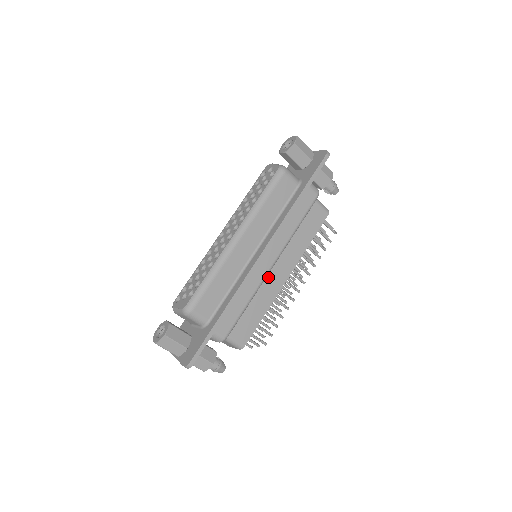
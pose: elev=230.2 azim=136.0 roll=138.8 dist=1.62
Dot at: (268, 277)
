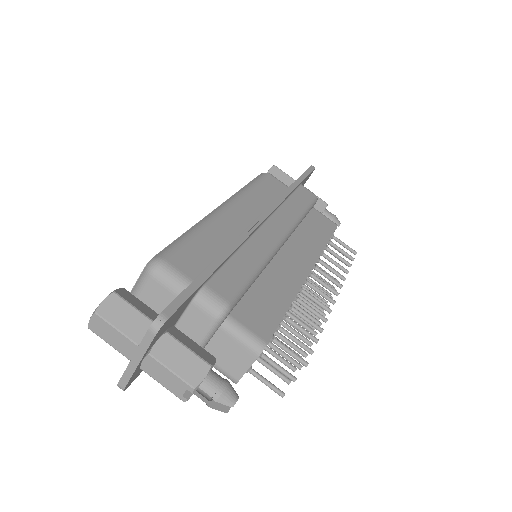
Dot at: (280, 261)
